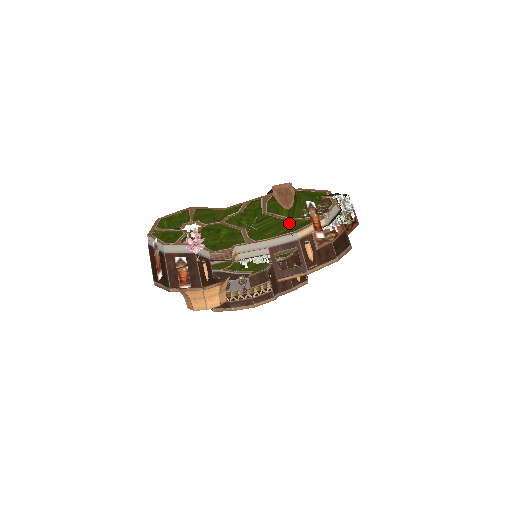
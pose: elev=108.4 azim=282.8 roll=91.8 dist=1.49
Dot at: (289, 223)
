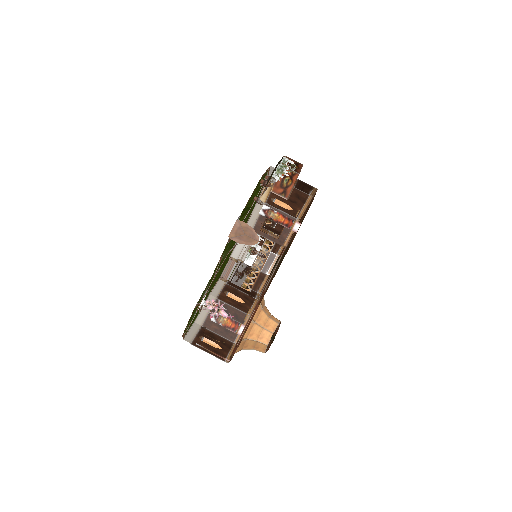
Dot at: occluded
